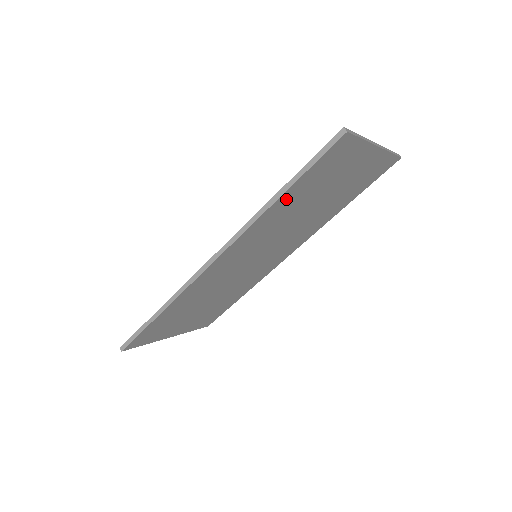
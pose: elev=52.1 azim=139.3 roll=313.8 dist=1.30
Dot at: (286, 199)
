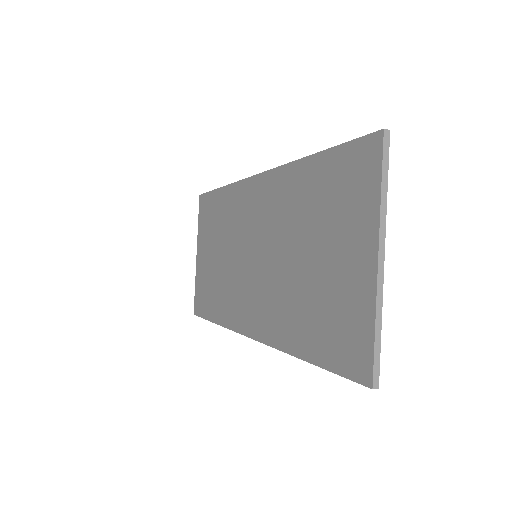
Dot at: occluded
